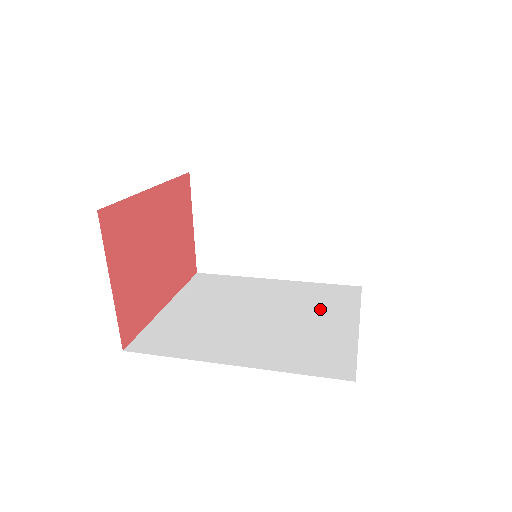
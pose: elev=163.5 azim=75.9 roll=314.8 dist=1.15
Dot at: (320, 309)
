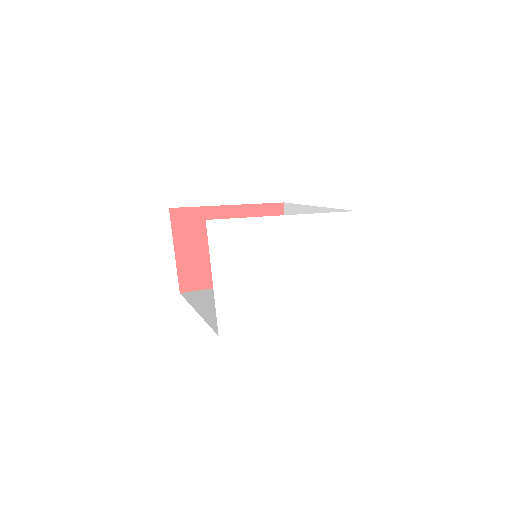
Dot at: occluded
